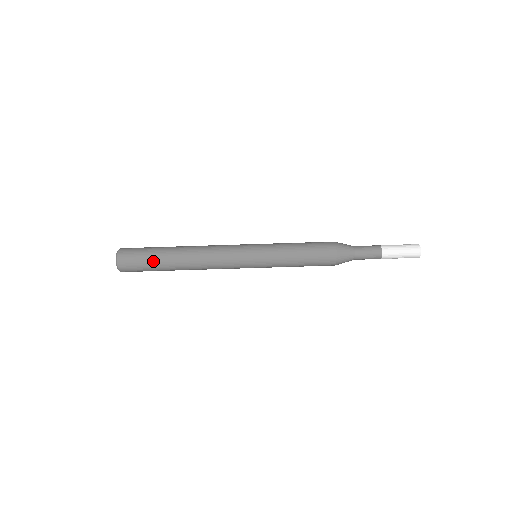
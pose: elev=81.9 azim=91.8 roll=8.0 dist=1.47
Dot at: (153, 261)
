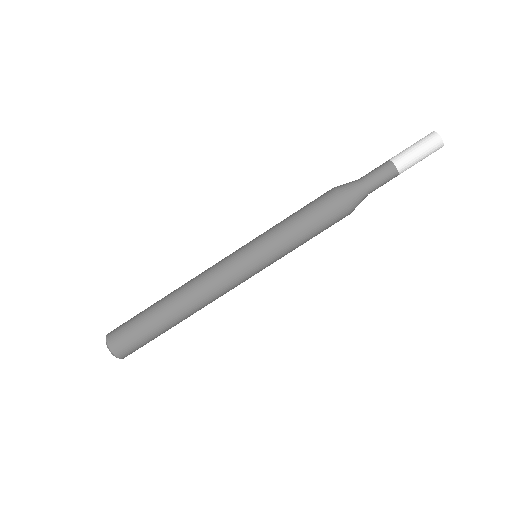
Dot at: (142, 316)
